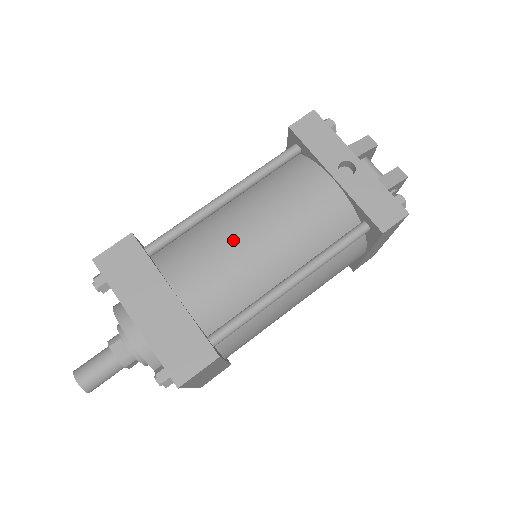
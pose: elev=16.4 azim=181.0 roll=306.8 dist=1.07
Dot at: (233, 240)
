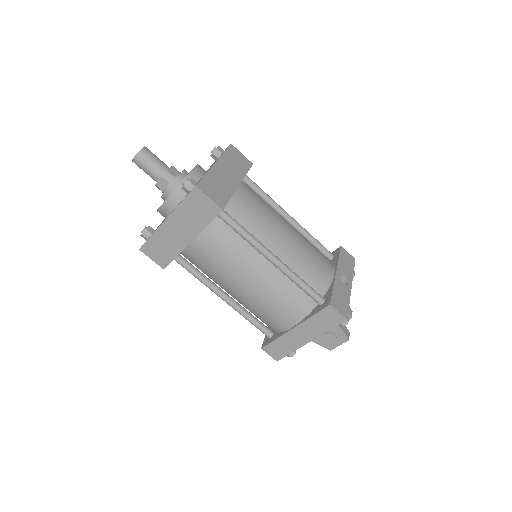
Dot at: (278, 218)
